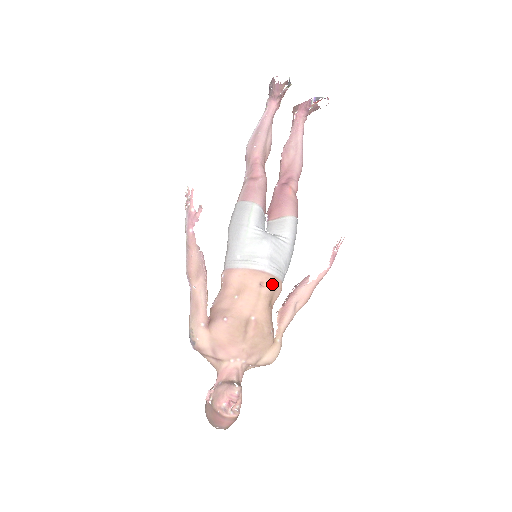
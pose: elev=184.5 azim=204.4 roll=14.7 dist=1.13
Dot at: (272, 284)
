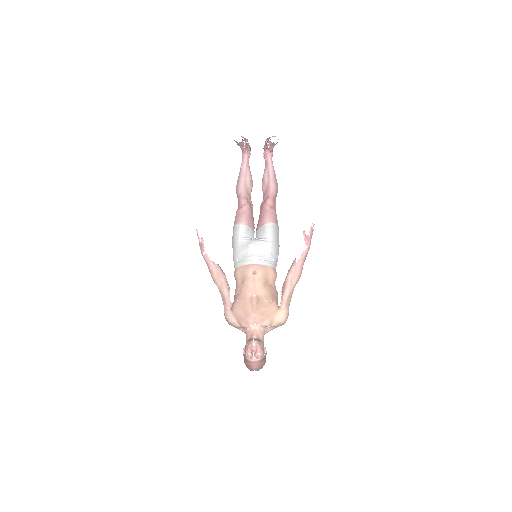
Dot at: (262, 271)
